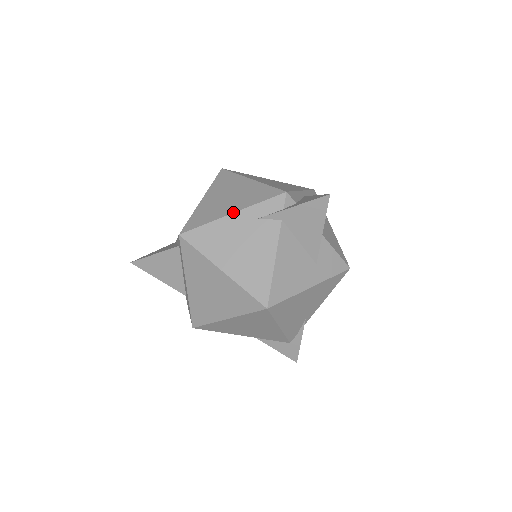
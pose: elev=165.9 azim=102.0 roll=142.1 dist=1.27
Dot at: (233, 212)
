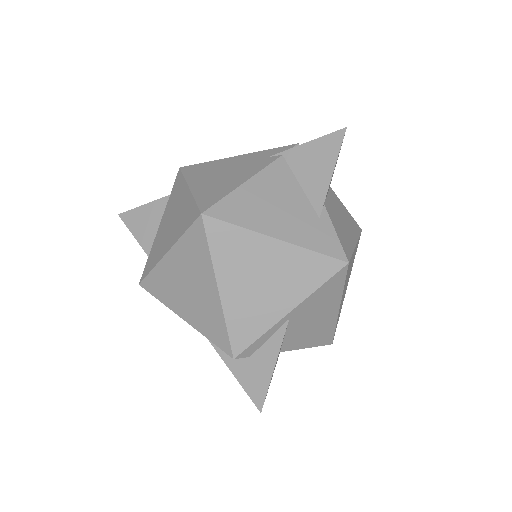
Dot at: (184, 320)
